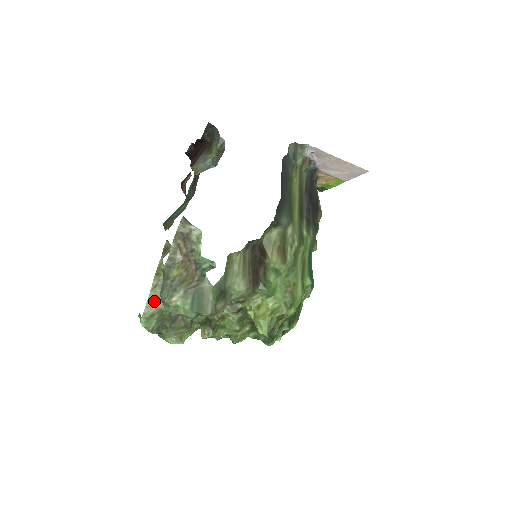
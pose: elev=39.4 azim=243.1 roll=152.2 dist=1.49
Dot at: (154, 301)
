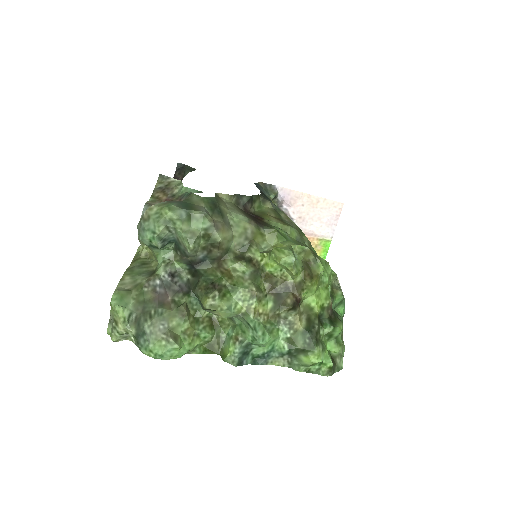
Dot at: (130, 279)
